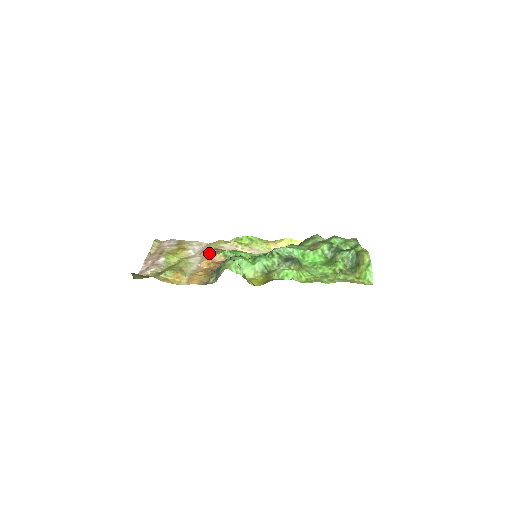
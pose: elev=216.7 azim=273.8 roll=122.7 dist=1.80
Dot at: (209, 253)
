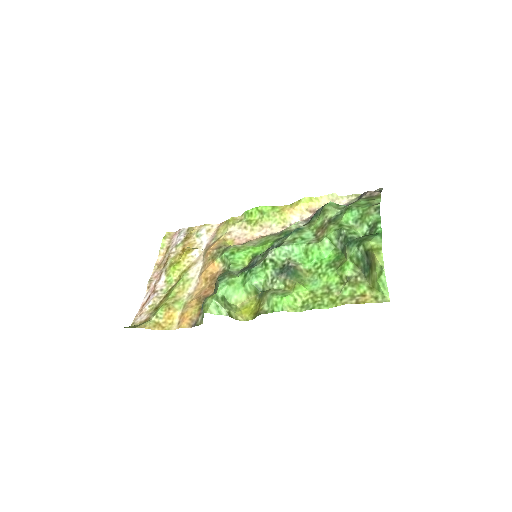
Dot at: (209, 257)
